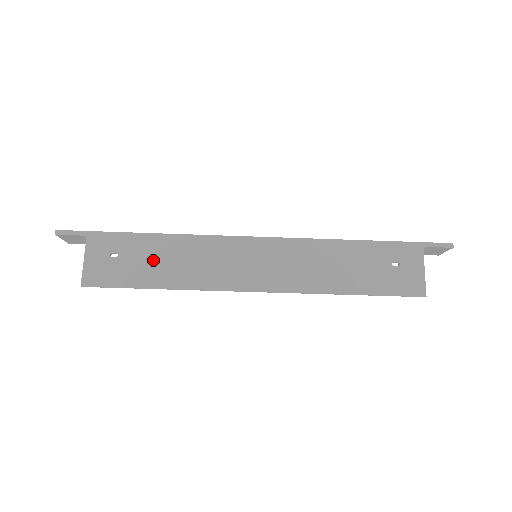
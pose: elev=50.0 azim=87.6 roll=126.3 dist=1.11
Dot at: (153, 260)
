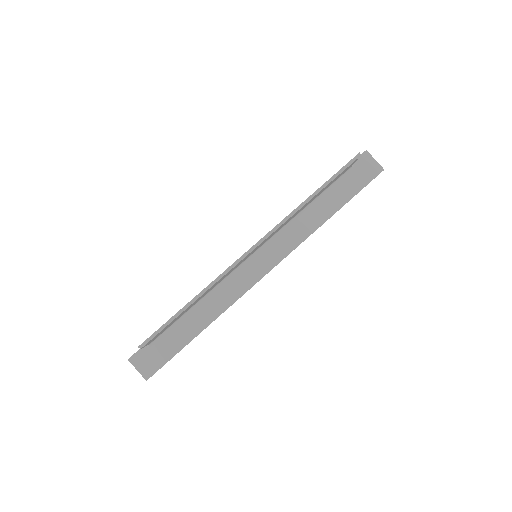
Dot at: occluded
